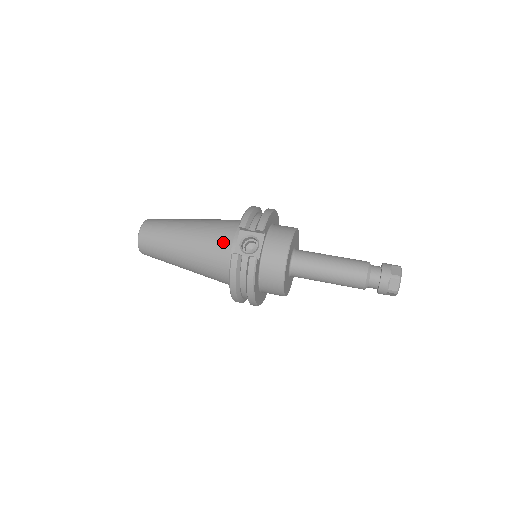
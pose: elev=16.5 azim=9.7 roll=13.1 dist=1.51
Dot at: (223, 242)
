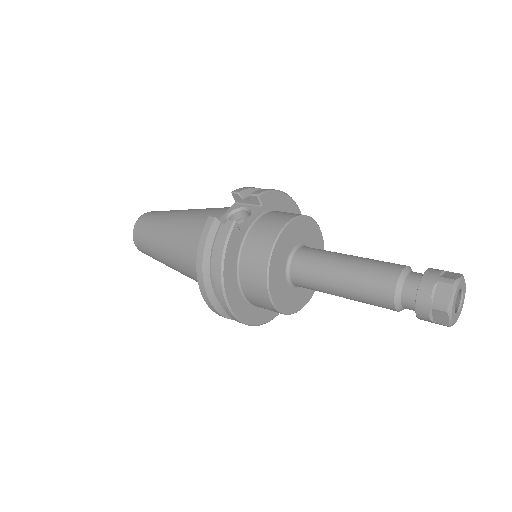
Dot at: occluded
